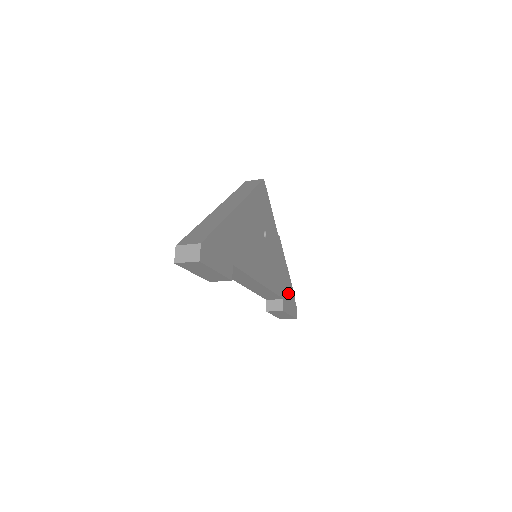
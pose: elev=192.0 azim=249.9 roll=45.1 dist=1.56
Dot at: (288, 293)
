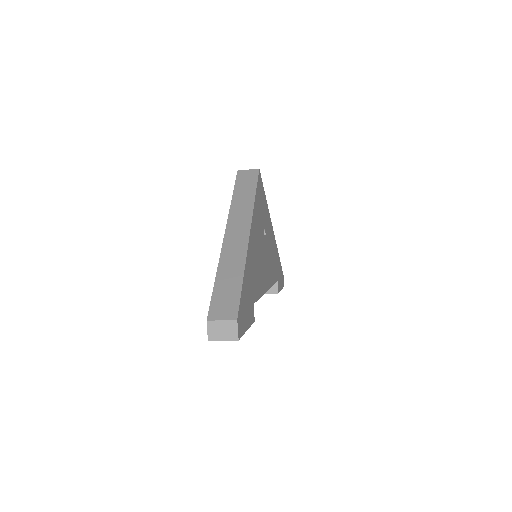
Dot at: (279, 269)
